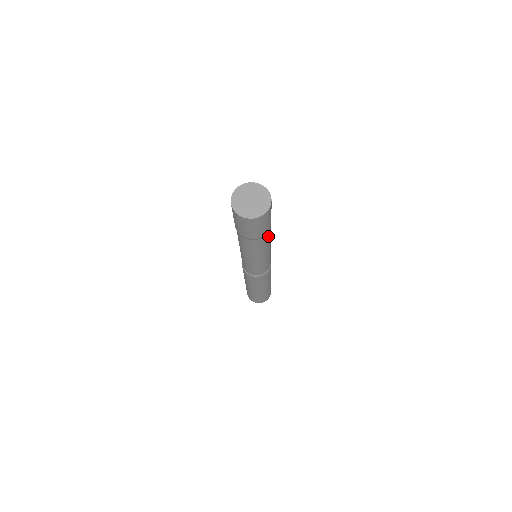
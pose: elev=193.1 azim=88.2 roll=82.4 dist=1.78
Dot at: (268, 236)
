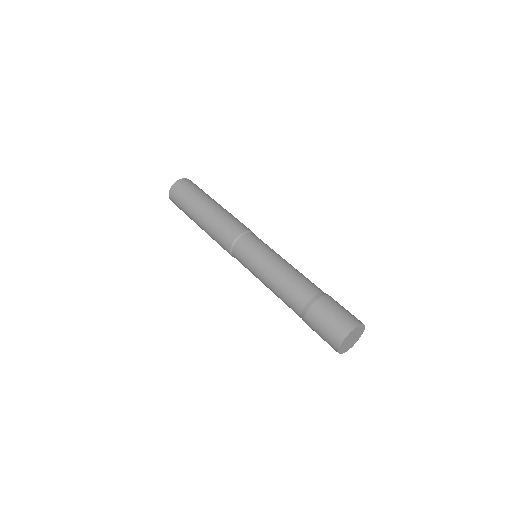
Dot at: occluded
